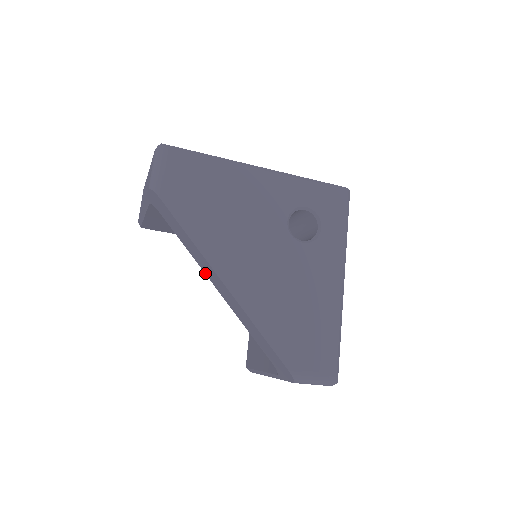
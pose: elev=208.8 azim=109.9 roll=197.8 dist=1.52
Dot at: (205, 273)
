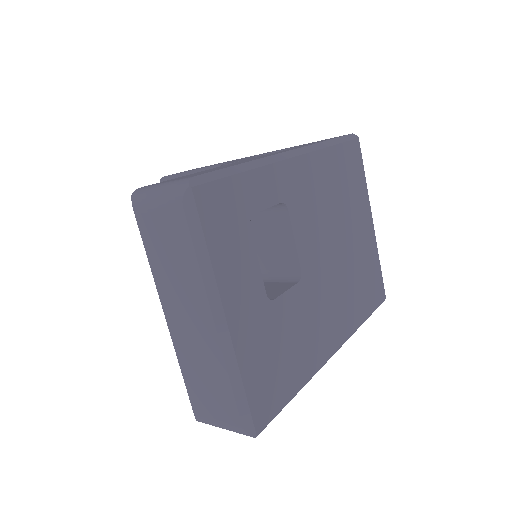
Dot at: occluded
